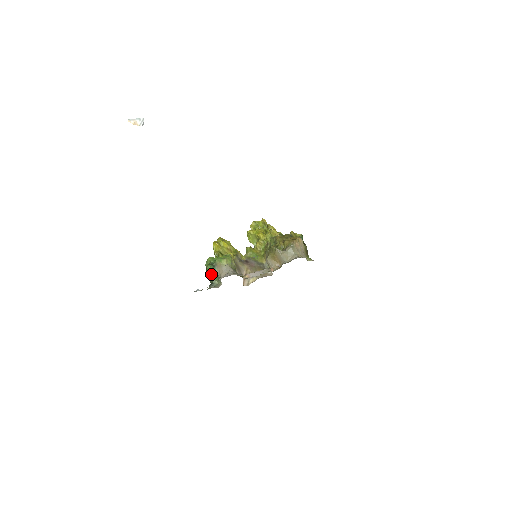
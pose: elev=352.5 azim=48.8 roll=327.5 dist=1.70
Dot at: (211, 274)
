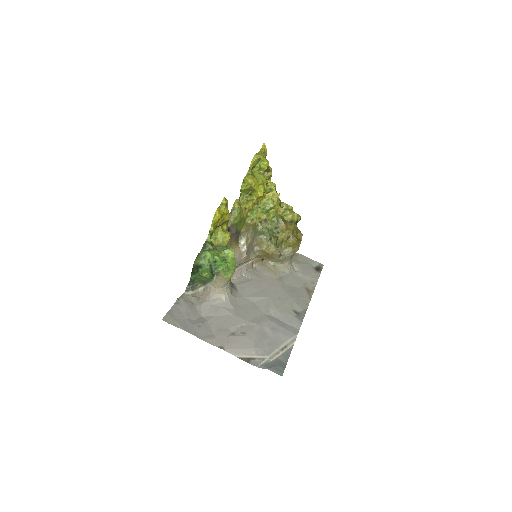
Dot at: (201, 278)
